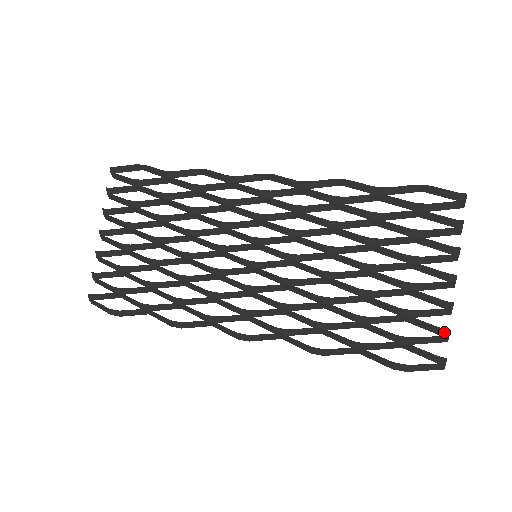
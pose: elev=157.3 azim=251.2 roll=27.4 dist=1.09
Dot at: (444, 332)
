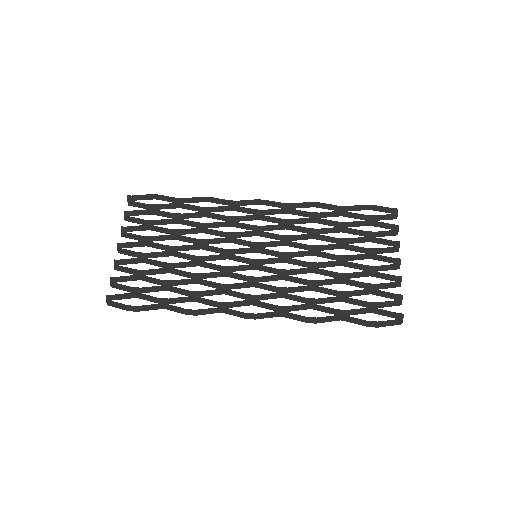
Dot at: (399, 297)
